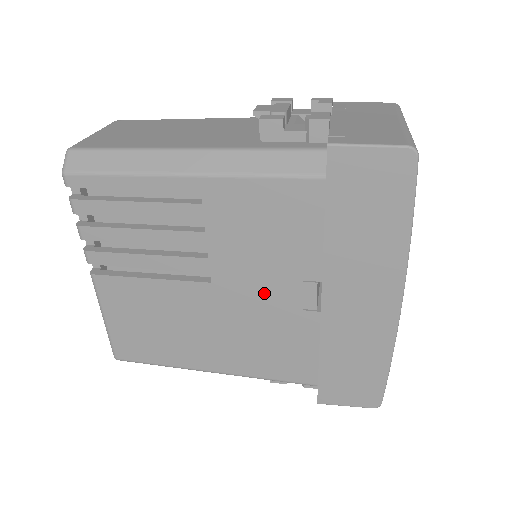
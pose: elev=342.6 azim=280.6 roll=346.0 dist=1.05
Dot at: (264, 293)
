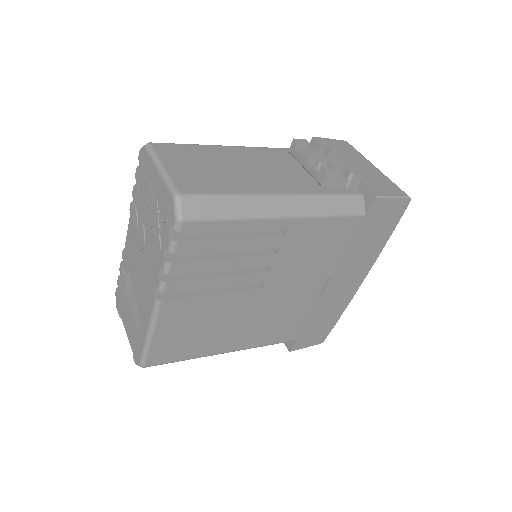
Dot at: (294, 289)
